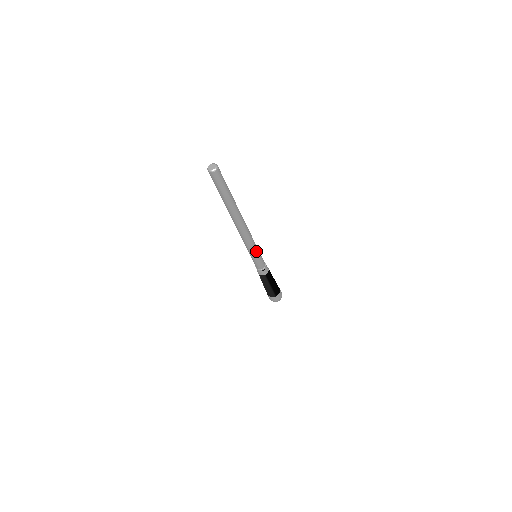
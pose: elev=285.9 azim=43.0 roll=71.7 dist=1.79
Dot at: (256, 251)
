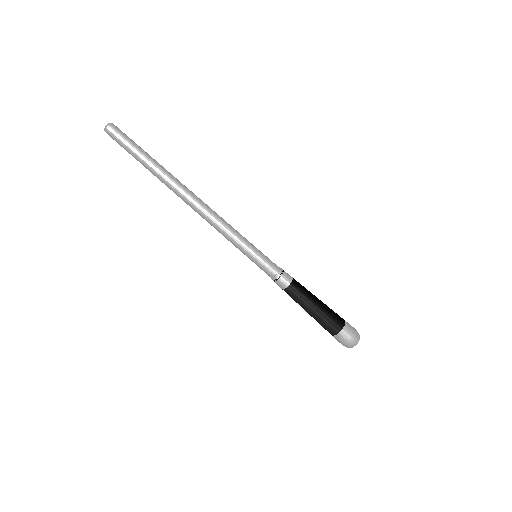
Dot at: (244, 243)
